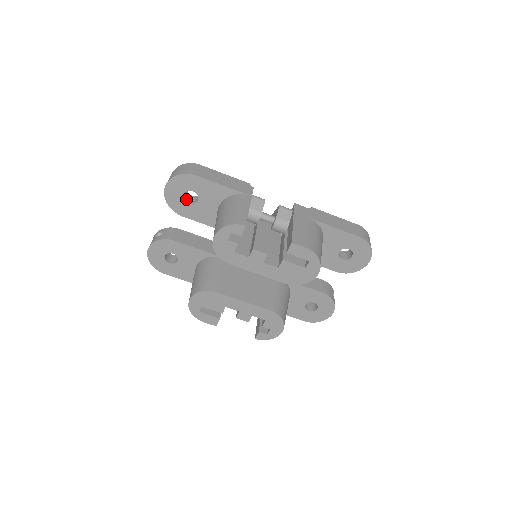
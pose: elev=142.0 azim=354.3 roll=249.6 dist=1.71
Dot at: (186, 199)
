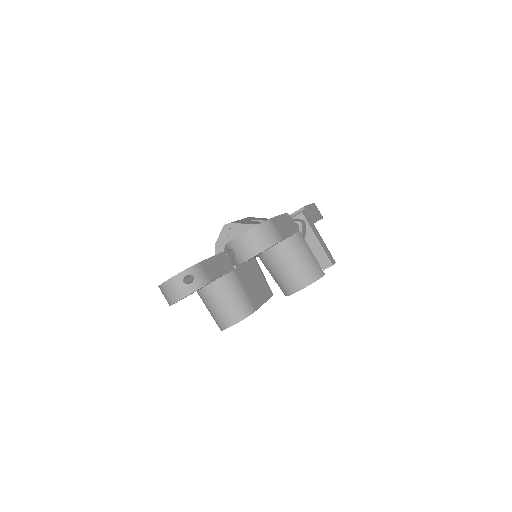
Dot at: occluded
